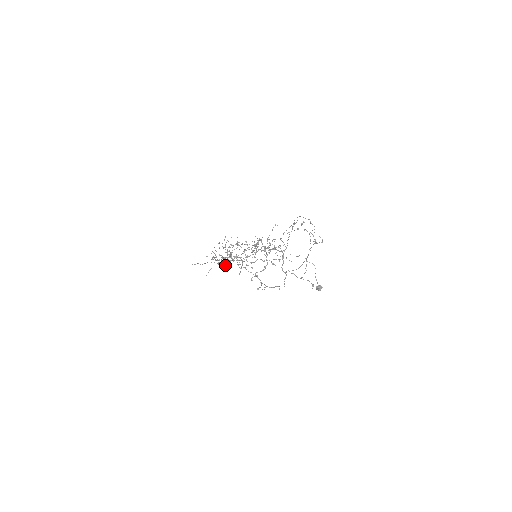
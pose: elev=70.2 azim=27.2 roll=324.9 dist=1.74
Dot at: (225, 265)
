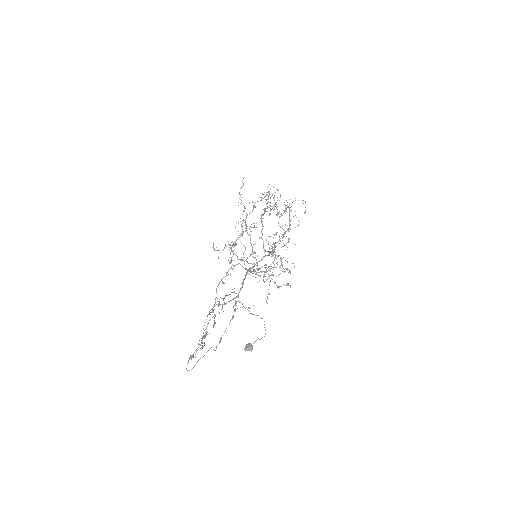
Dot at: (270, 213)
